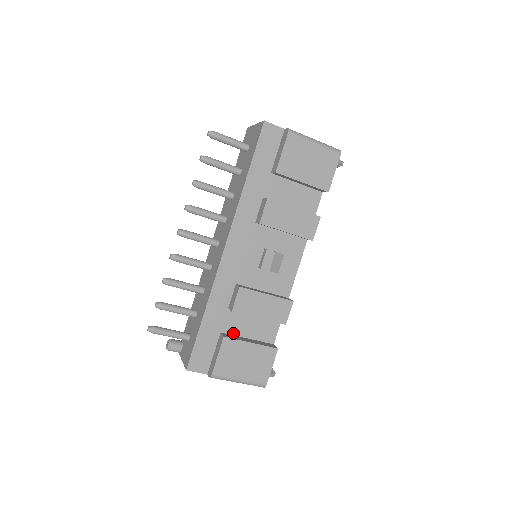
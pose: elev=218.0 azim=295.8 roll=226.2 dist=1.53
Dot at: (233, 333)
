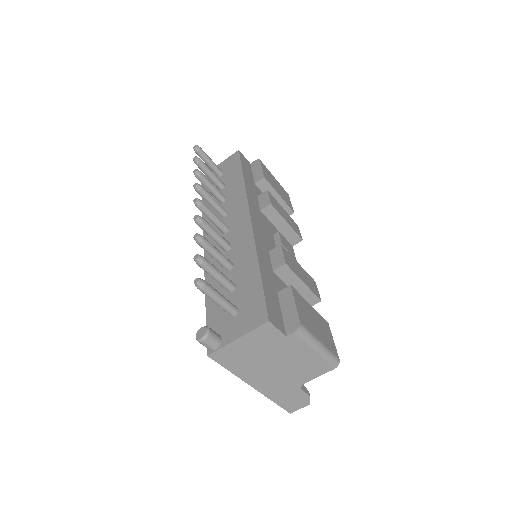
Dot at: occluded
